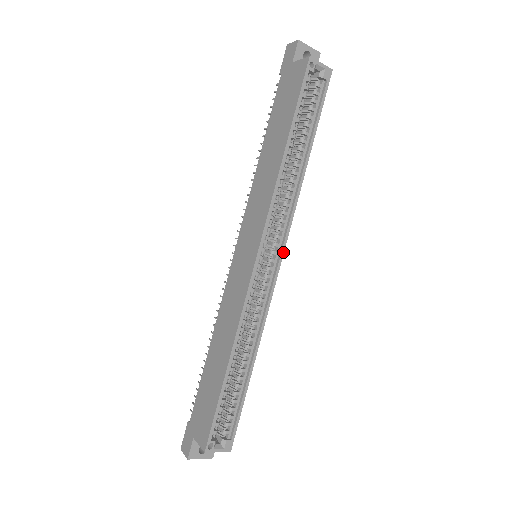
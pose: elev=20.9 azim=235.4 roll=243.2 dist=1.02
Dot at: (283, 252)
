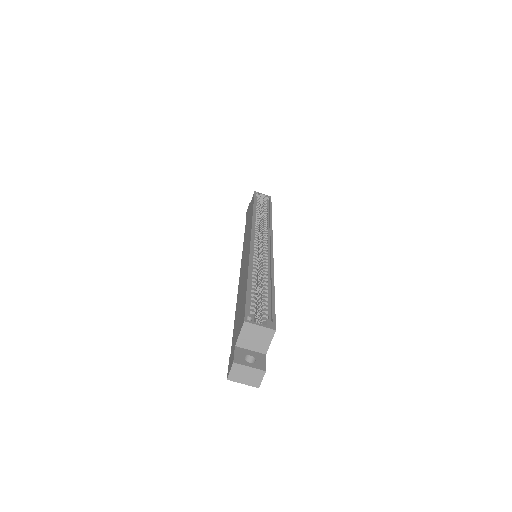
Dot at: (272, 239)
